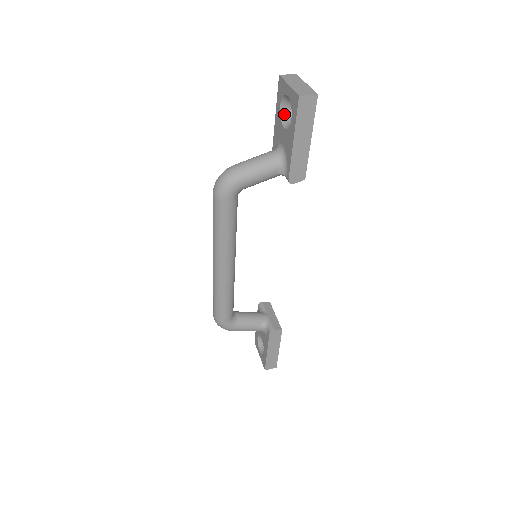
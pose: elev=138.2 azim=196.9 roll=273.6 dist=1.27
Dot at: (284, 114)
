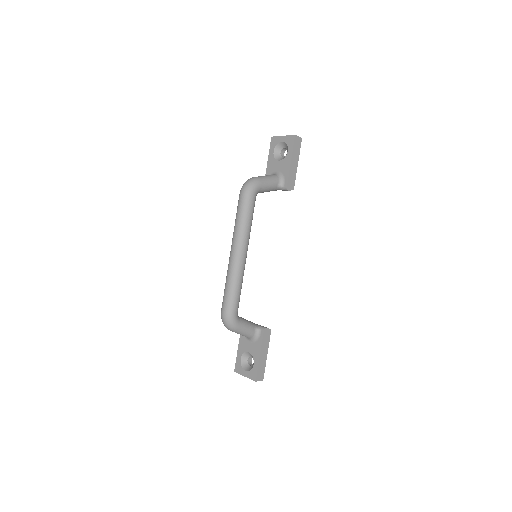
Dot at: (276, 156)
